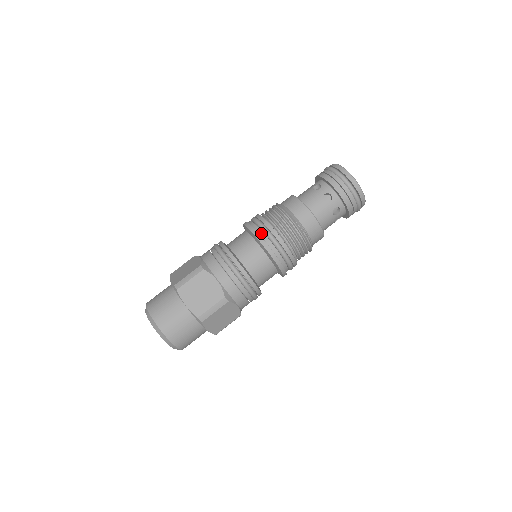
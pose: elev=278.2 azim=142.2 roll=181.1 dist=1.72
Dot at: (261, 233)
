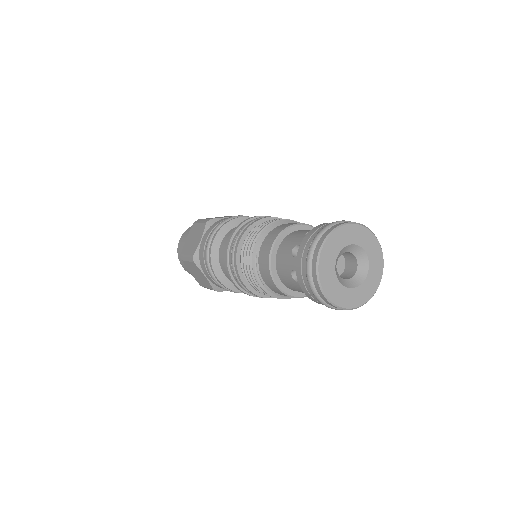
Dot at: (240, 230)
